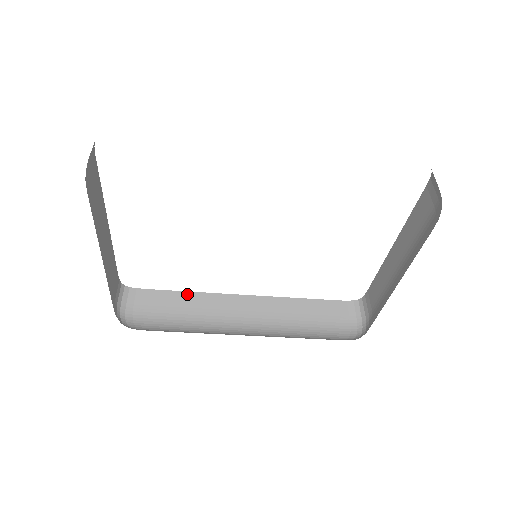
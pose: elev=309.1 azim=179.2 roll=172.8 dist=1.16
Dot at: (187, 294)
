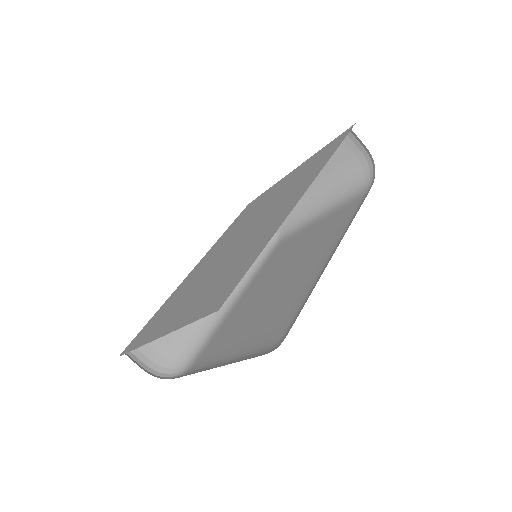
Dot at: occluded
